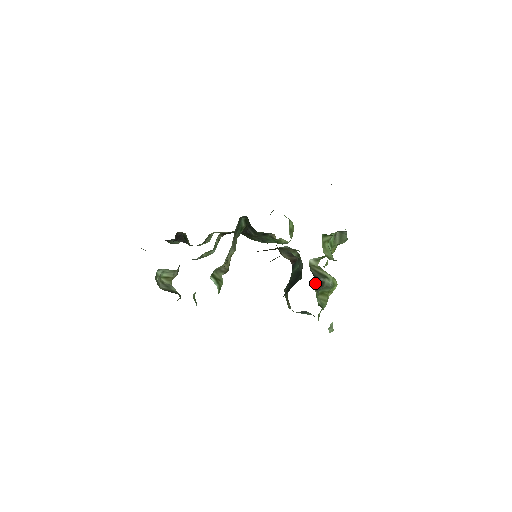
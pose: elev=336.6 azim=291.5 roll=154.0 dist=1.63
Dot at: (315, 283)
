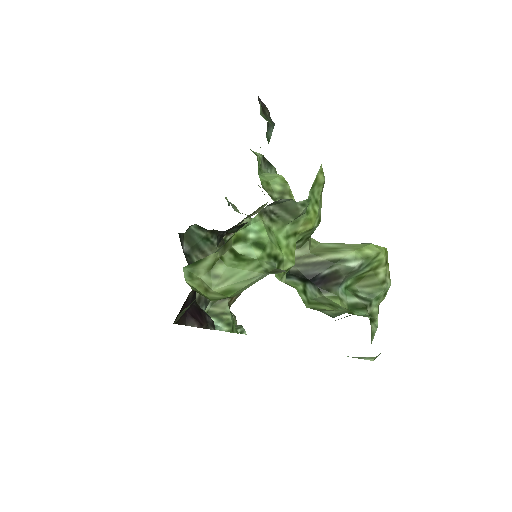
Dot at: (317, 283)
